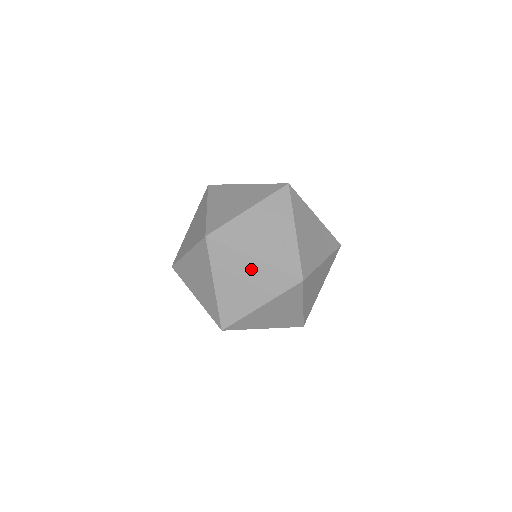
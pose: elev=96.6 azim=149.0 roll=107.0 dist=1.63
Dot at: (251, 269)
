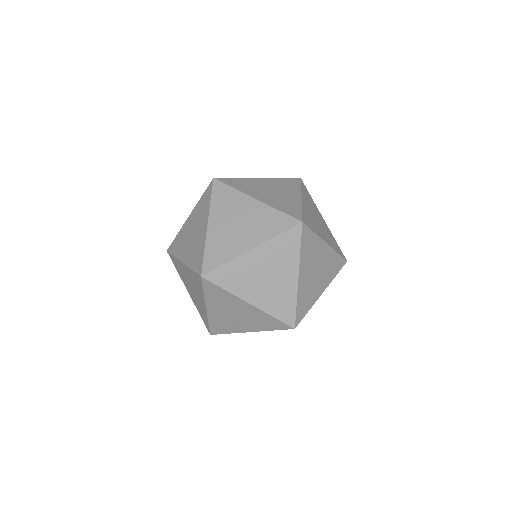
Dot at: (250, 209)
